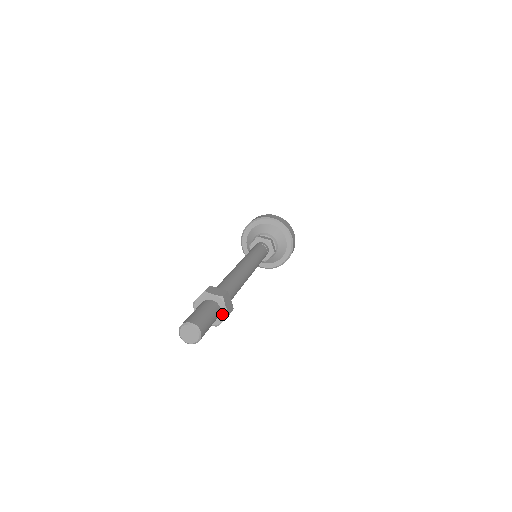
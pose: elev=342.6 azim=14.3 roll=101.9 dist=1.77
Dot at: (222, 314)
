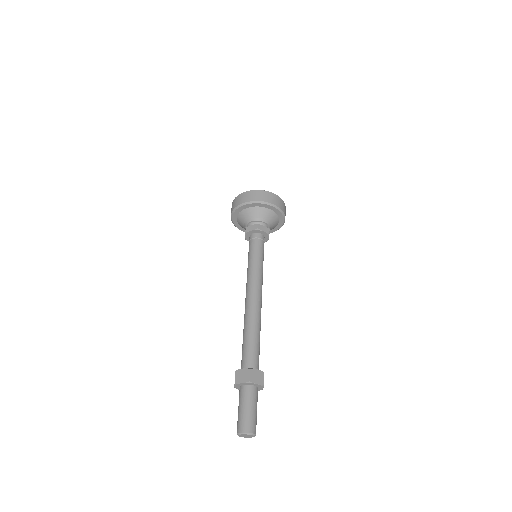
Dot at: (259, 387)
